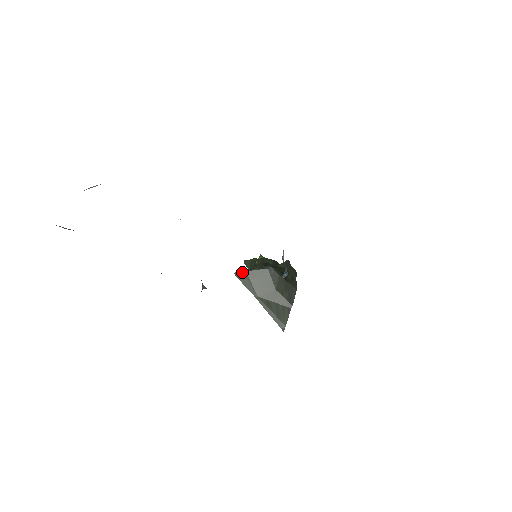
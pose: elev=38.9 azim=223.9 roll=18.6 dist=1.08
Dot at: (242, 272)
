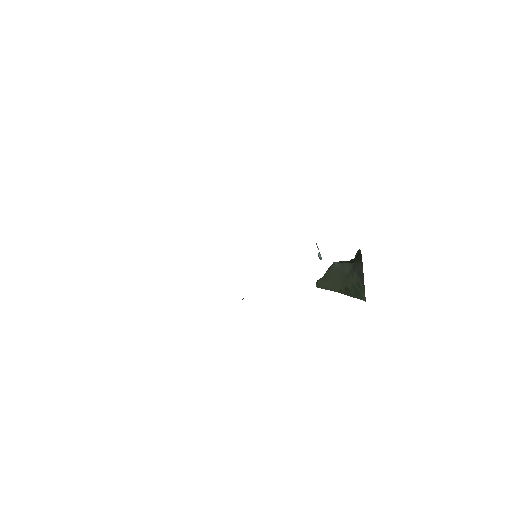
Dot at: (319, 282)
